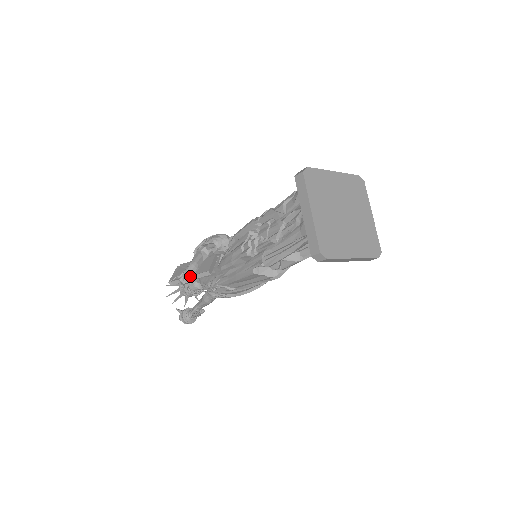
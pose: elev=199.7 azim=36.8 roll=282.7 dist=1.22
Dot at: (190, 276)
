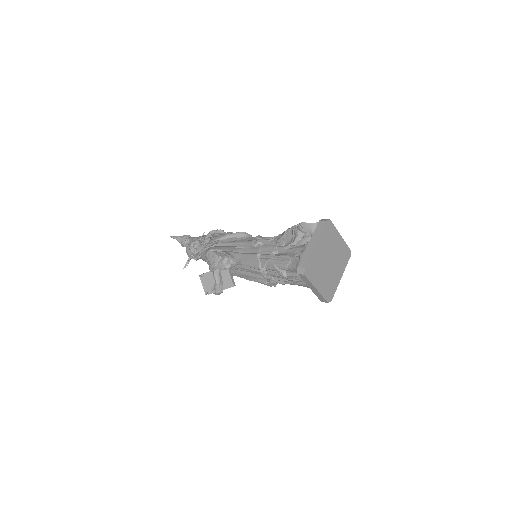
Dot at: (222, 291)
